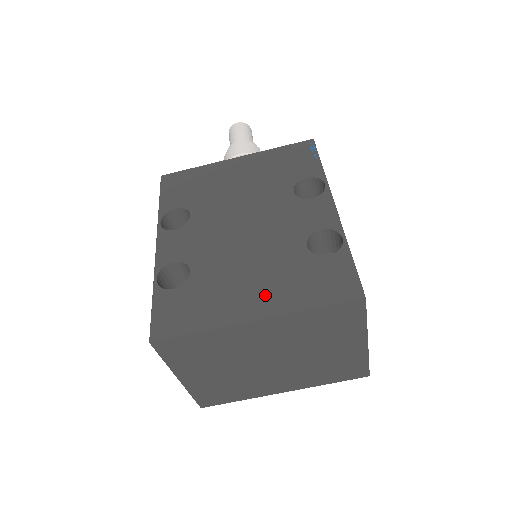
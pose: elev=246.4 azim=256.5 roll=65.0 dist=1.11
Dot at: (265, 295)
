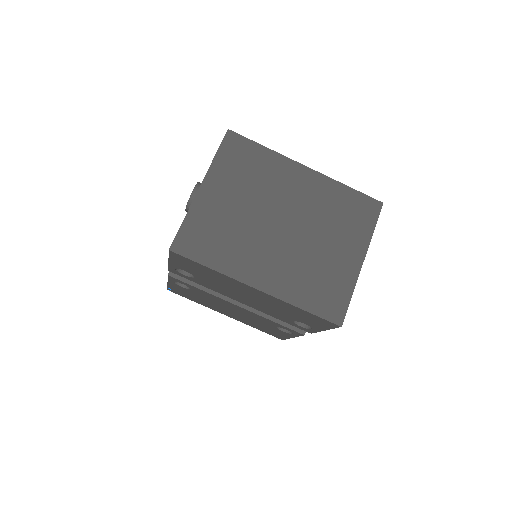
Dot at: occluded
